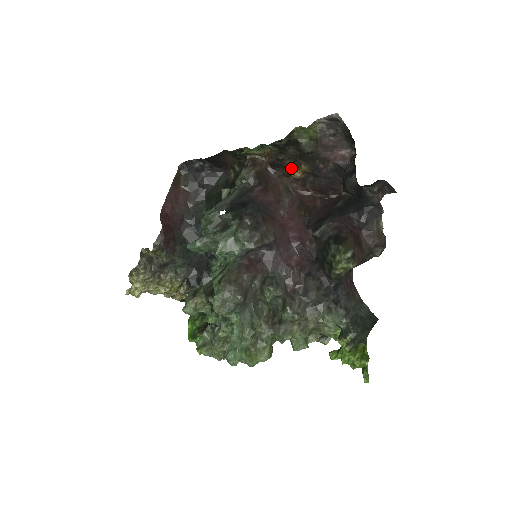
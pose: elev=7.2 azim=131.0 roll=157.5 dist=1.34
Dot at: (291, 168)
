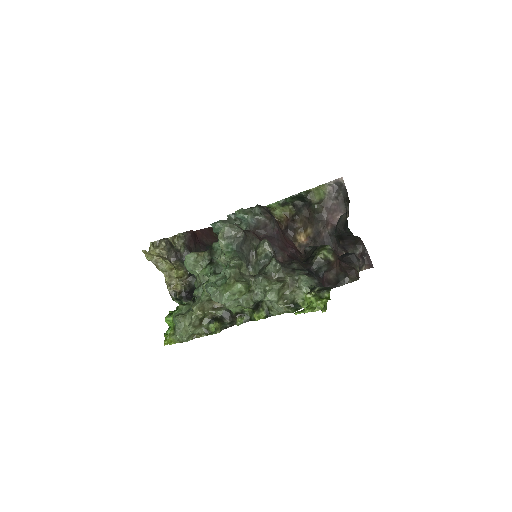
Dot at: (299, 231)
